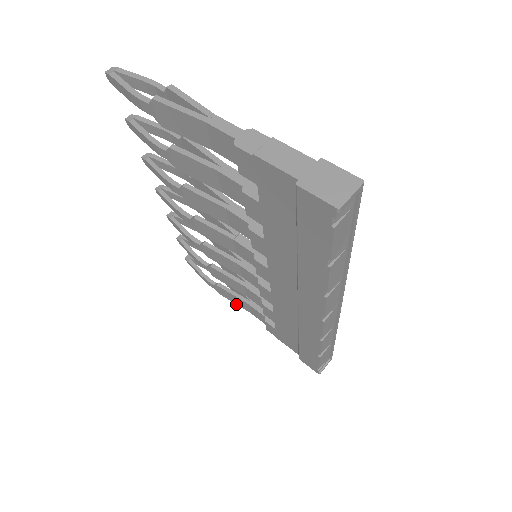
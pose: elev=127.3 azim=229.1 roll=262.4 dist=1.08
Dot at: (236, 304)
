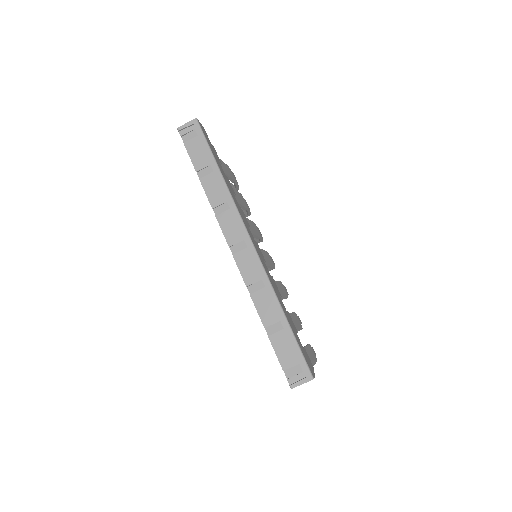
Dot at: occluded
